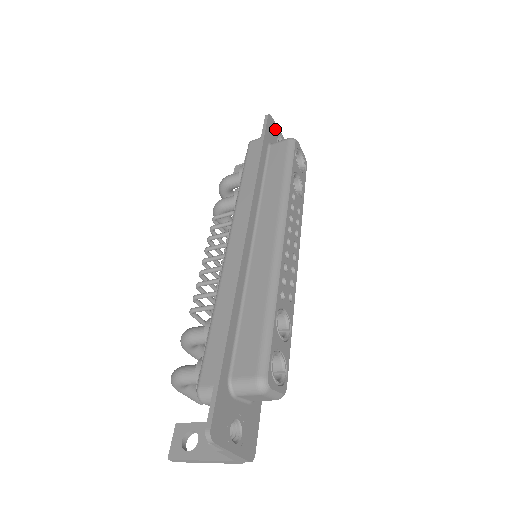
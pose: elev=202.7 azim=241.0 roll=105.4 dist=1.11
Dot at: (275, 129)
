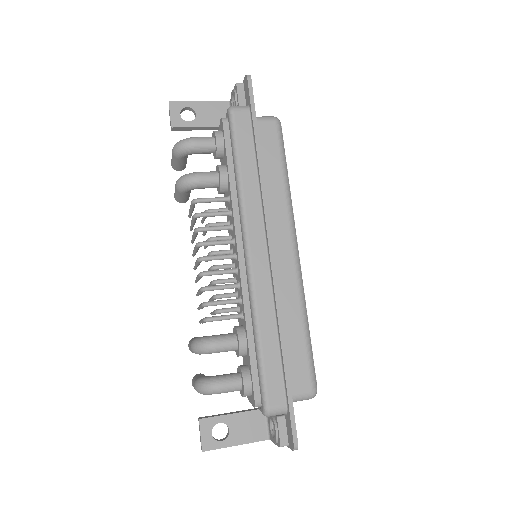
Dot at: occluded
